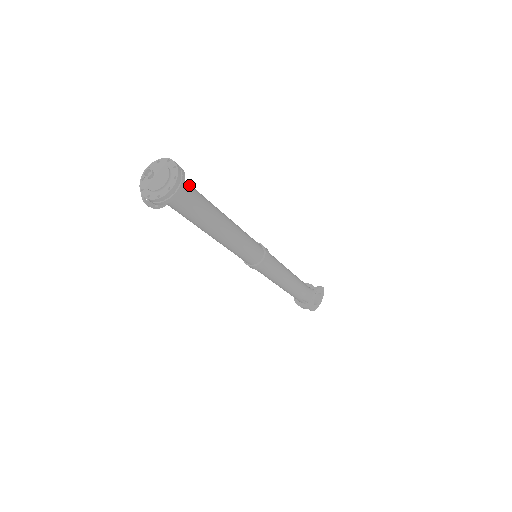
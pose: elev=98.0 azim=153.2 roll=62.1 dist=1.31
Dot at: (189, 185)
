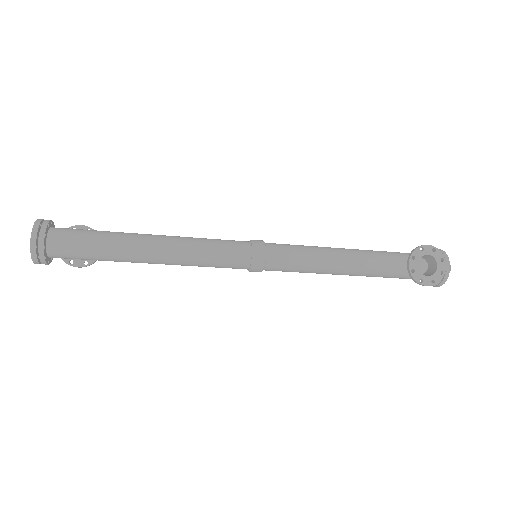
Dot at: (70, 231)
